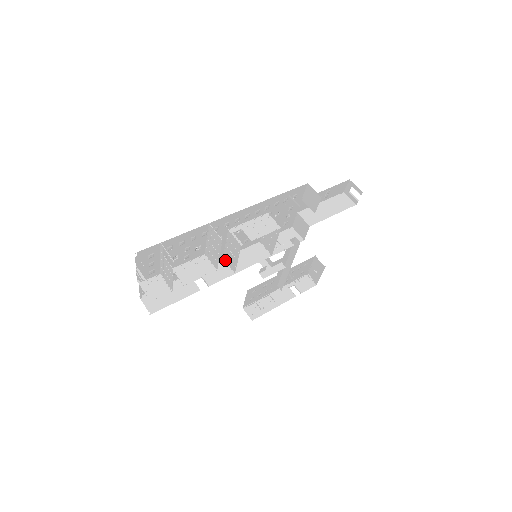
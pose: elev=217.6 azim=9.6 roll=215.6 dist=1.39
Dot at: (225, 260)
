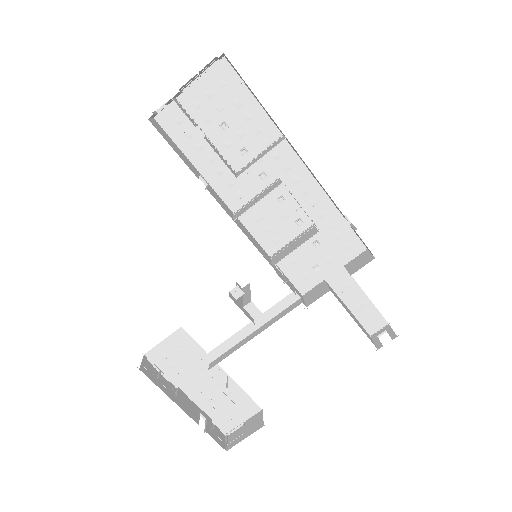
Dot at: (235, 213)
